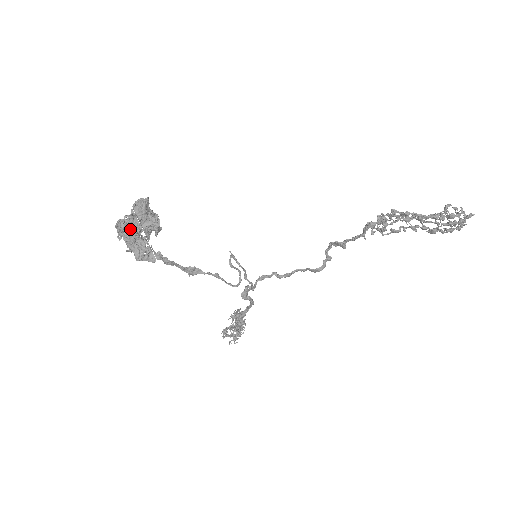
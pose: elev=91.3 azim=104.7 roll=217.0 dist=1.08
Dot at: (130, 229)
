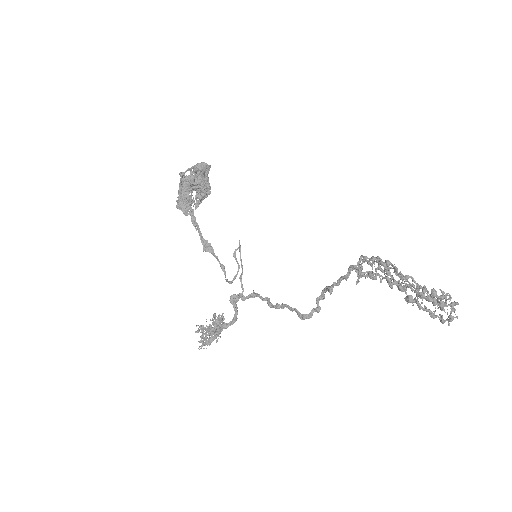
Dot at: (187, 182)
